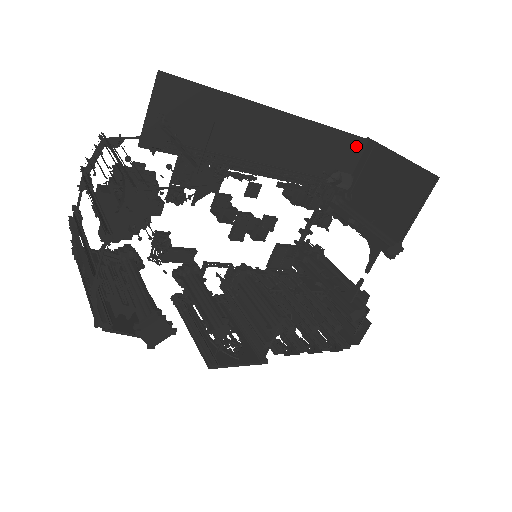
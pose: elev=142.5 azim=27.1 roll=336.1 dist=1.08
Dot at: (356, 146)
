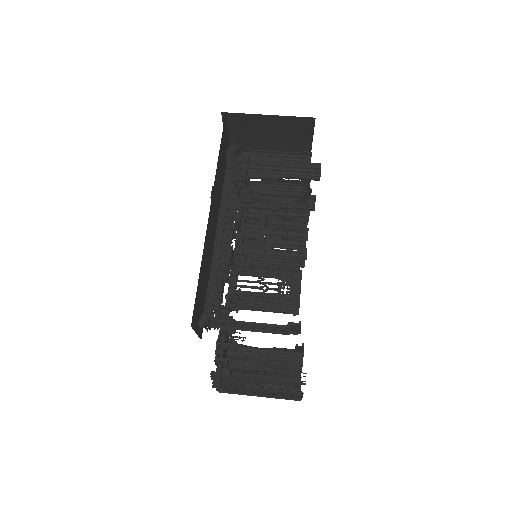
Dot at: (224, 129)
